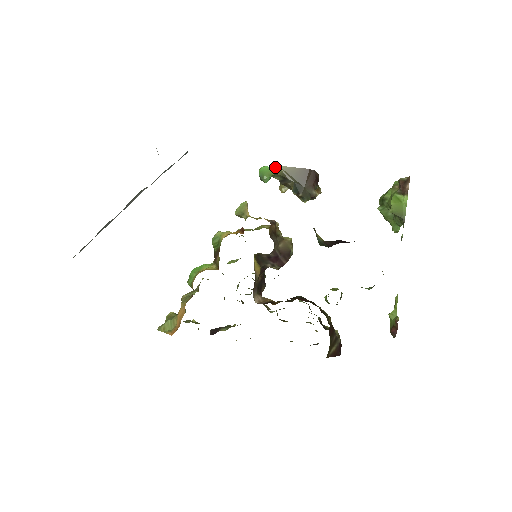
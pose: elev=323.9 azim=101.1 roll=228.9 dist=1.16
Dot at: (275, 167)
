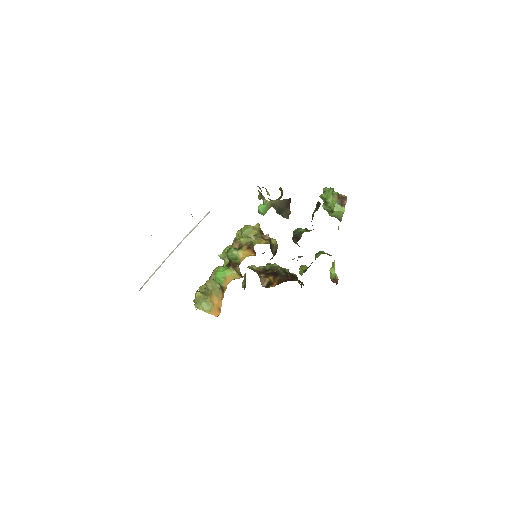
Dot at: (268, 203)
